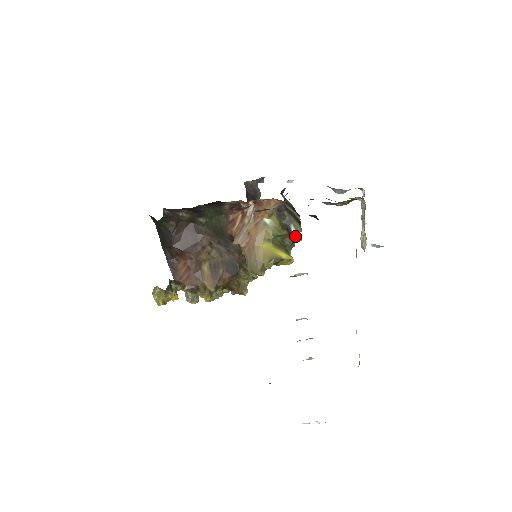
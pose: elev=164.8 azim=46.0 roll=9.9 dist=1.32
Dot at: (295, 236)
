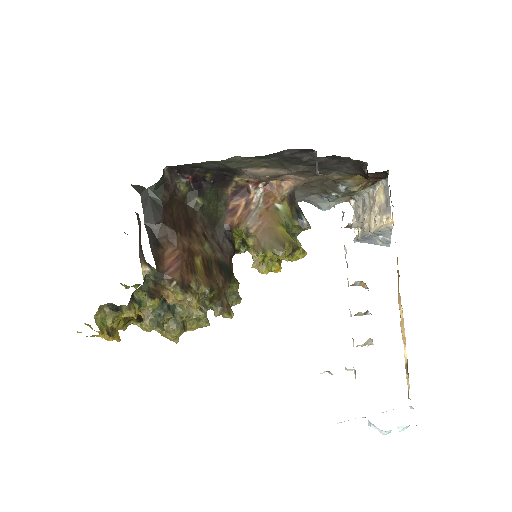
Dot at: (306, 227)
